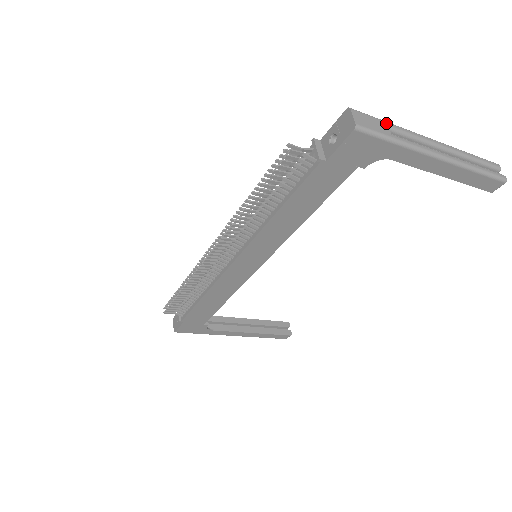
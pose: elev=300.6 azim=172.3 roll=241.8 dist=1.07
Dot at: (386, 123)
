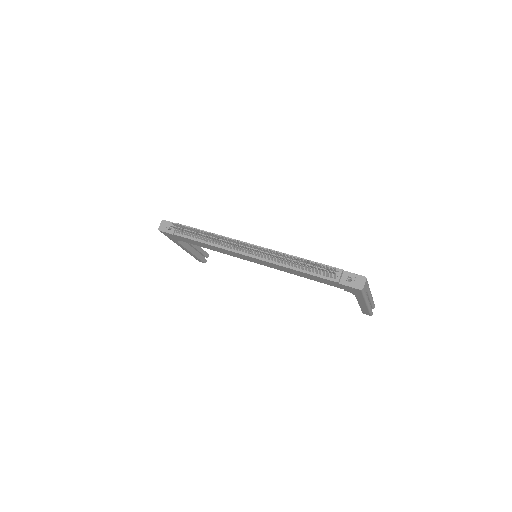
Dot at: (368, 286)
